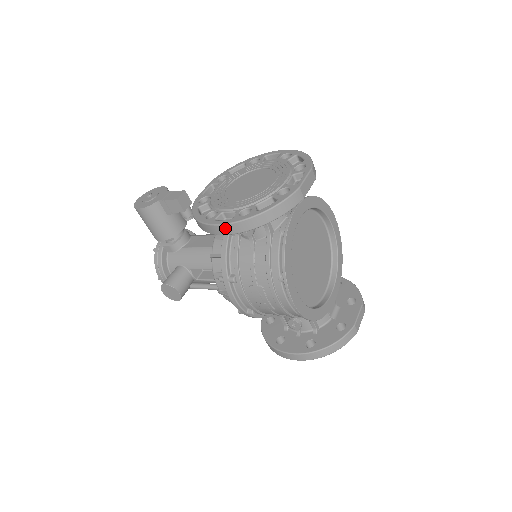
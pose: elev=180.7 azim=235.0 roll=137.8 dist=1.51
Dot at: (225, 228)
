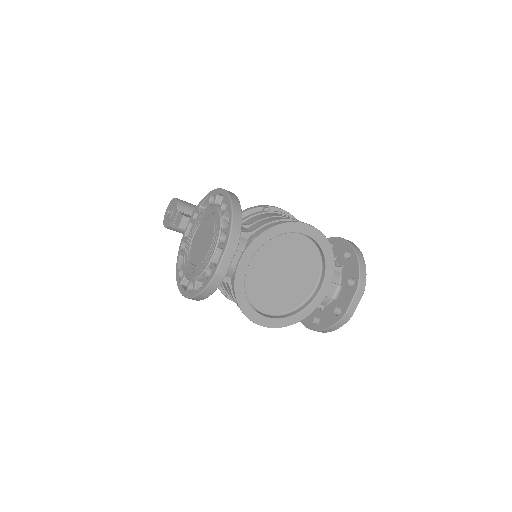
Dot at: occluded
